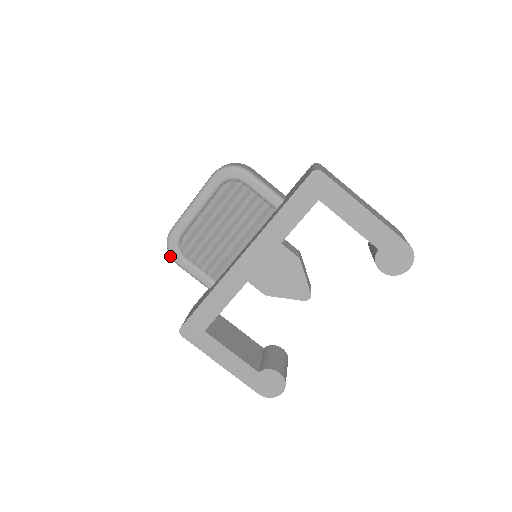
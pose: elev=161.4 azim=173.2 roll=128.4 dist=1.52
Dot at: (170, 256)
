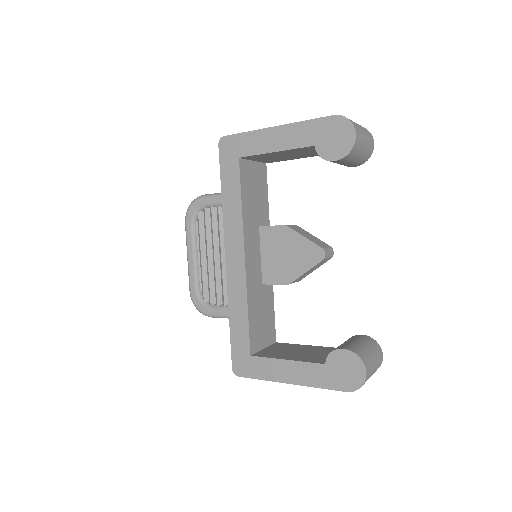
Dot at: occluded
